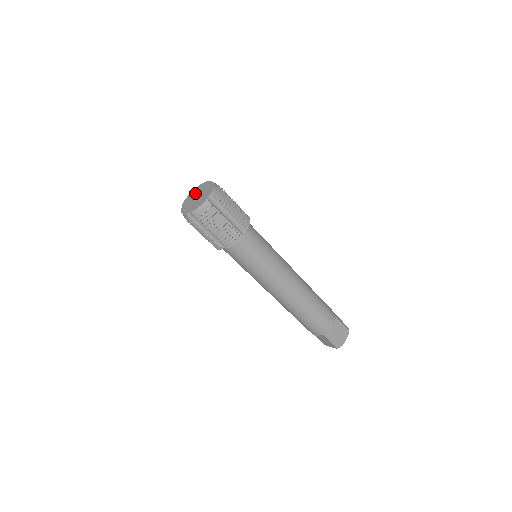
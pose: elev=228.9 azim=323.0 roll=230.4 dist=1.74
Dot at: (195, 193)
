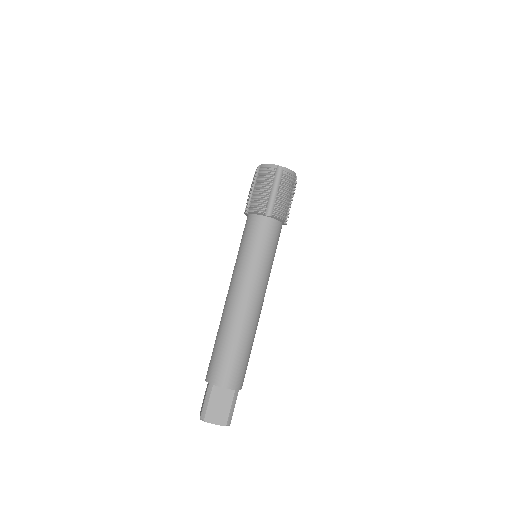
Dot at: occluded
